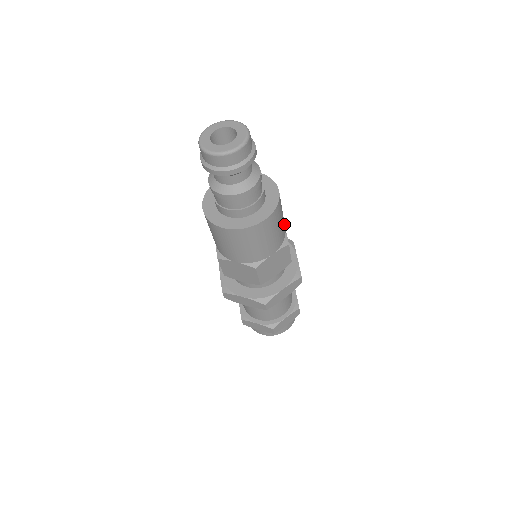
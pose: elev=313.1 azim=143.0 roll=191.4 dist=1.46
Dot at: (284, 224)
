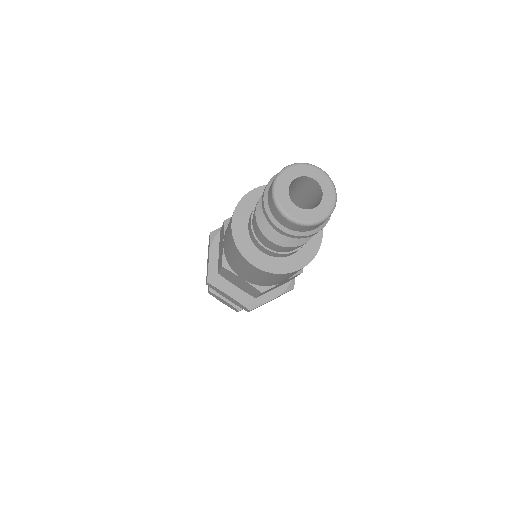
Dot at: occluded
